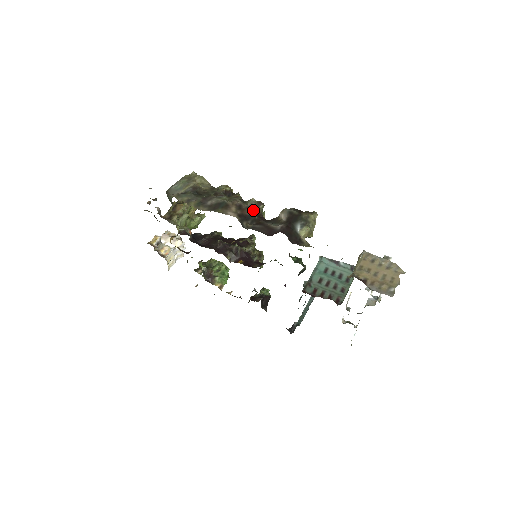
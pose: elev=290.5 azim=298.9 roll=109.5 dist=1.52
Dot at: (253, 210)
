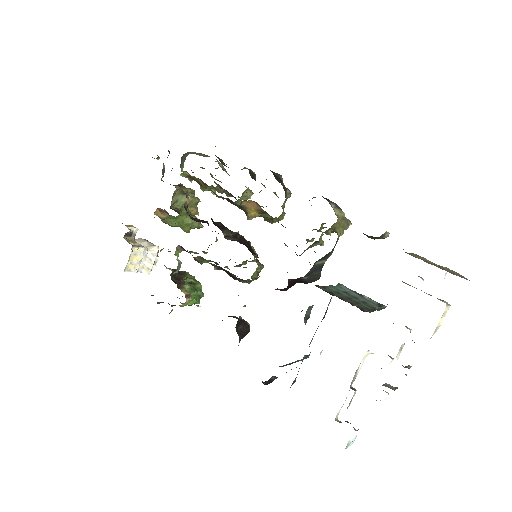
Dot at: (282, 178)
